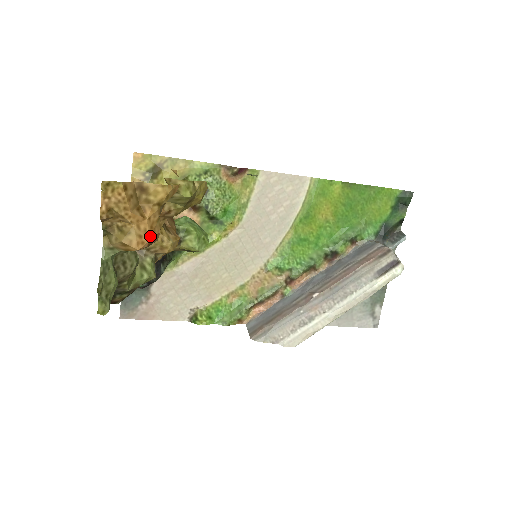
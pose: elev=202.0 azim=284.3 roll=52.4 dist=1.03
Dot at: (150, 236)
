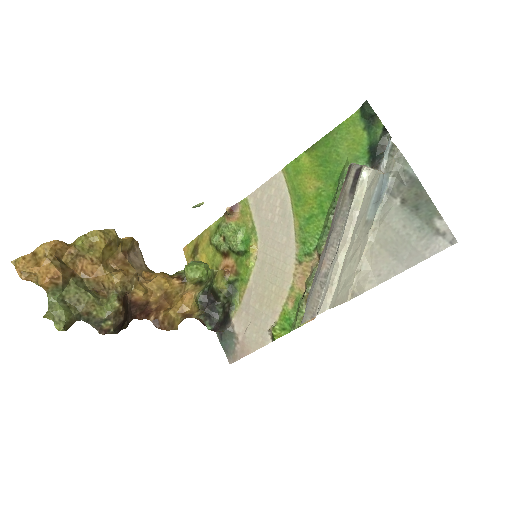
Dot at: (47, 274)
